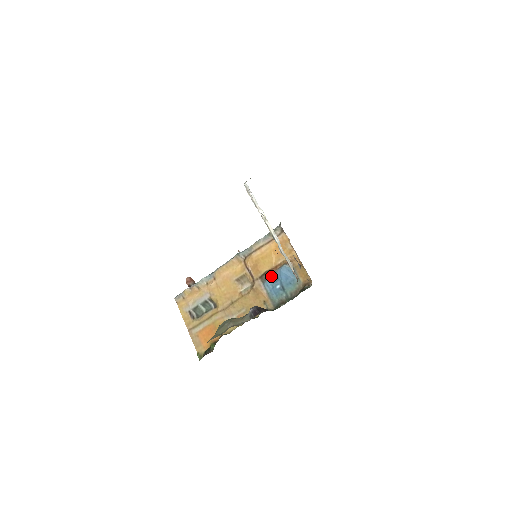
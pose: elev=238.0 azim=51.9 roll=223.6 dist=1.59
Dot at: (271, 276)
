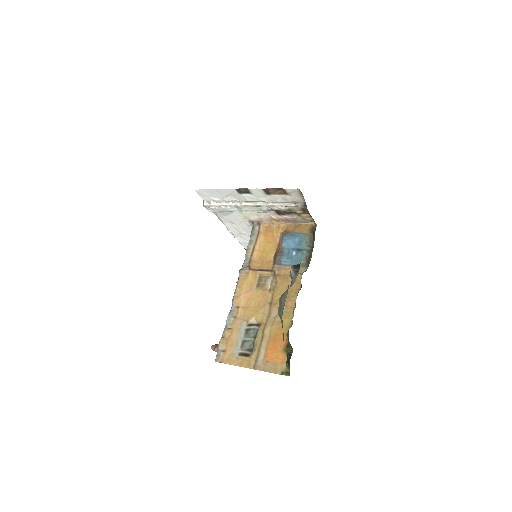
Dot at: (281, 253)
